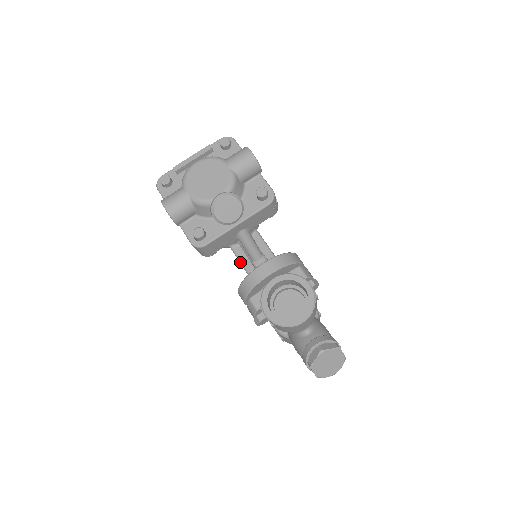
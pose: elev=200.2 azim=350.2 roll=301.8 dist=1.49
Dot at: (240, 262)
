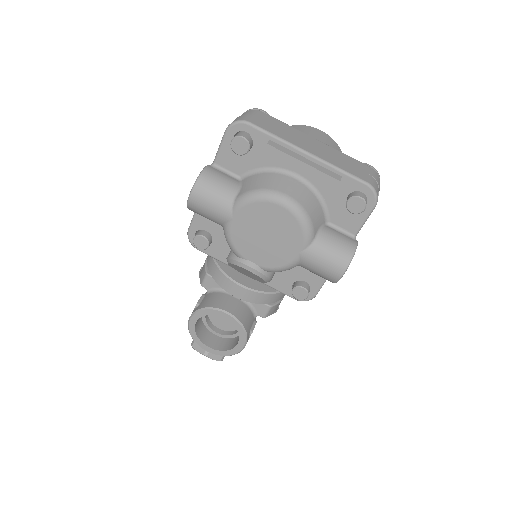
Dot at: occluded
